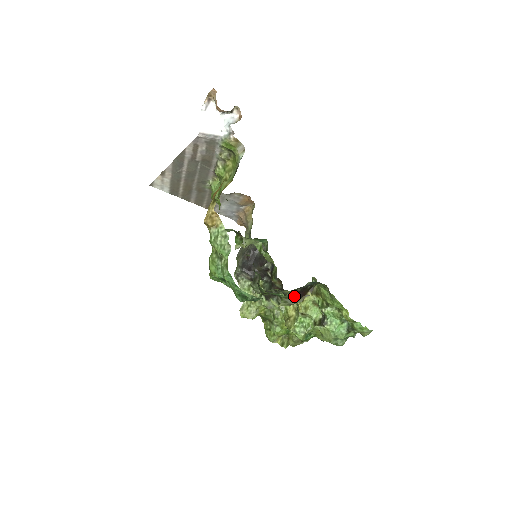
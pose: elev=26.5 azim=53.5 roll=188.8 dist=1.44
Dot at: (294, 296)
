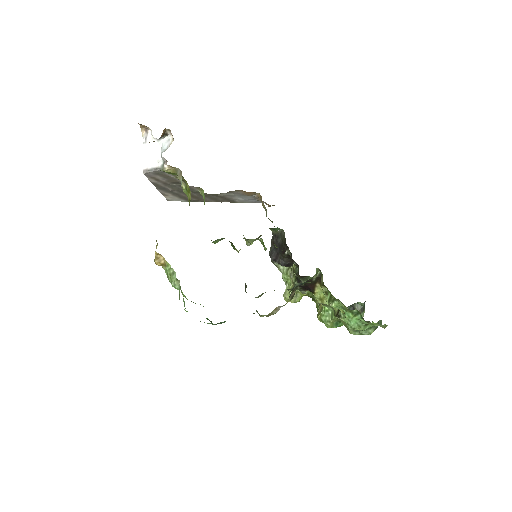
Dot at: (304, 289)
